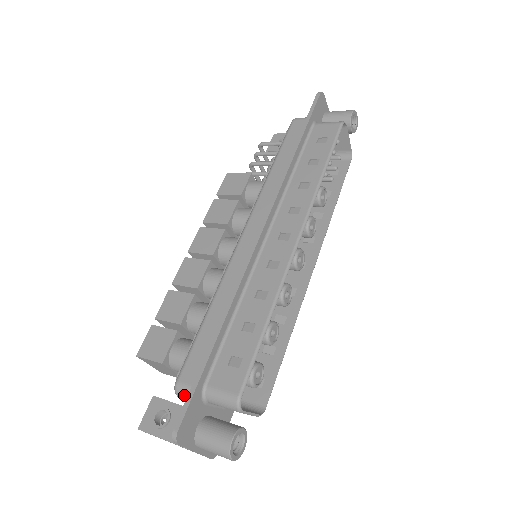
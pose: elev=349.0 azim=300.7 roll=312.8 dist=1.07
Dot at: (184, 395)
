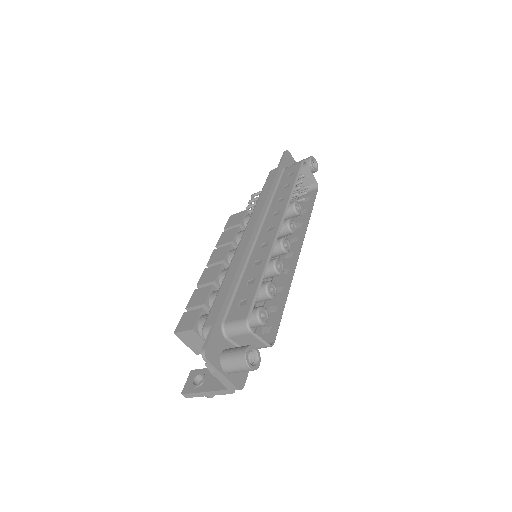
Dot at: occluded
